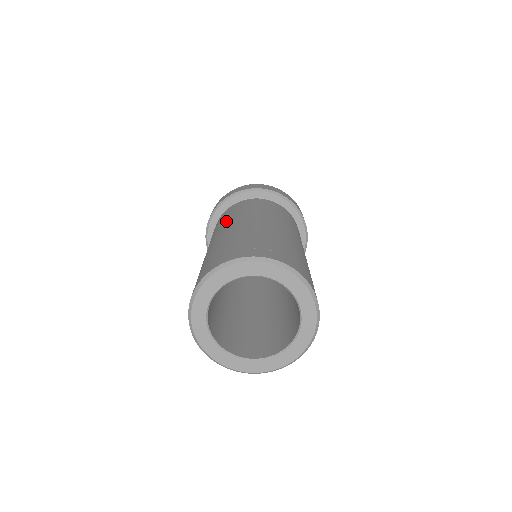
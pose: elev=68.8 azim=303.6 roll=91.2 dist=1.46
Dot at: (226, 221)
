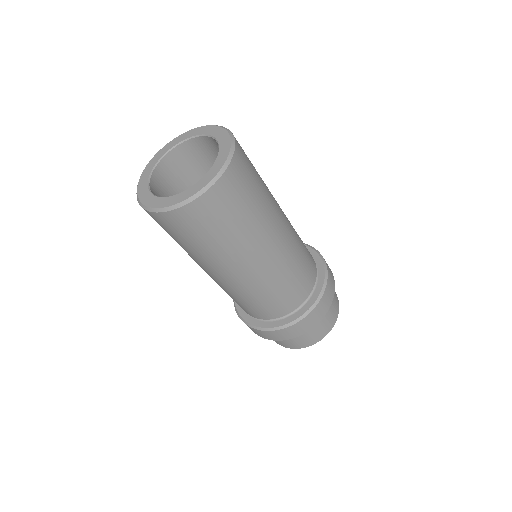
Dot at: occluded
